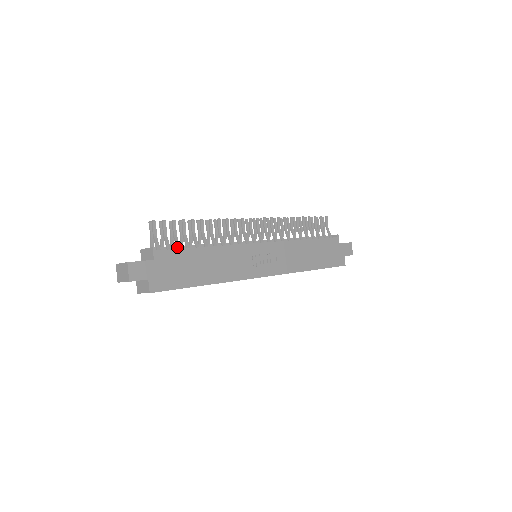
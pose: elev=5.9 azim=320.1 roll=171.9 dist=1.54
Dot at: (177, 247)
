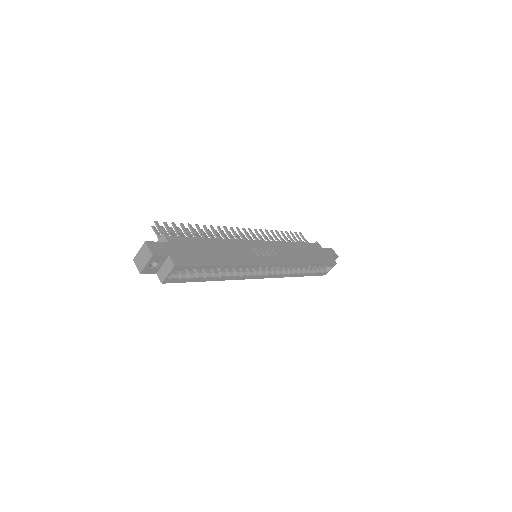
Dot at: occluded
